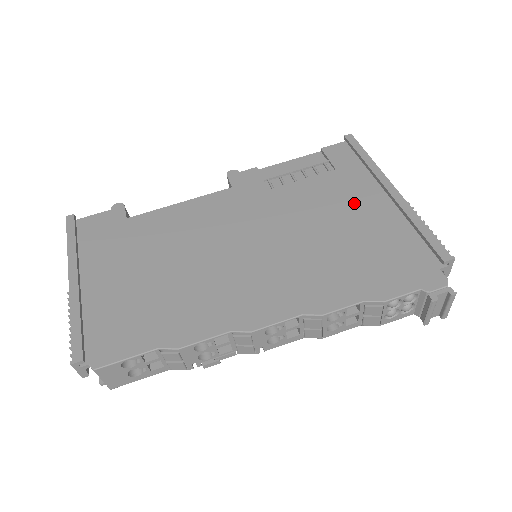
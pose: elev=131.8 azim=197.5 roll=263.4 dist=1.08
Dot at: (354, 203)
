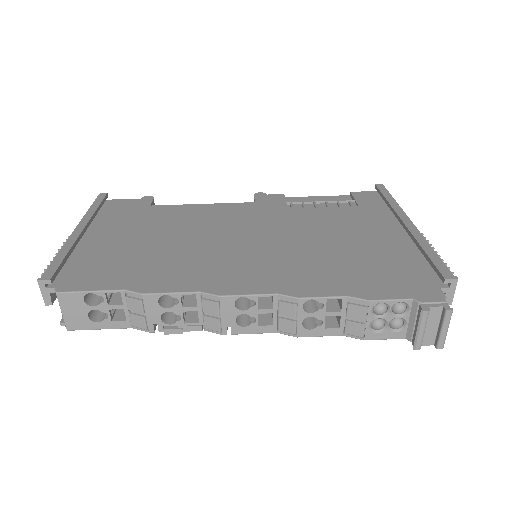
Dot at: (367, 229)
